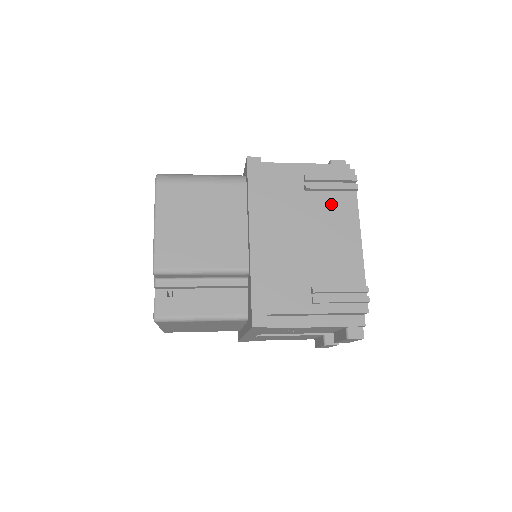
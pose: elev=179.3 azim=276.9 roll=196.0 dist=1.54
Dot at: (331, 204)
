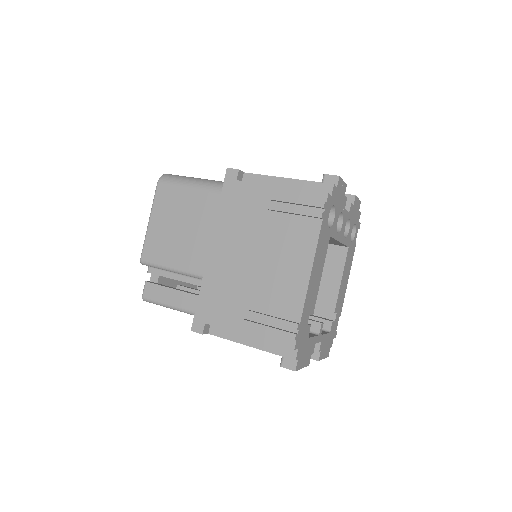
Dot at: (291, 229)
